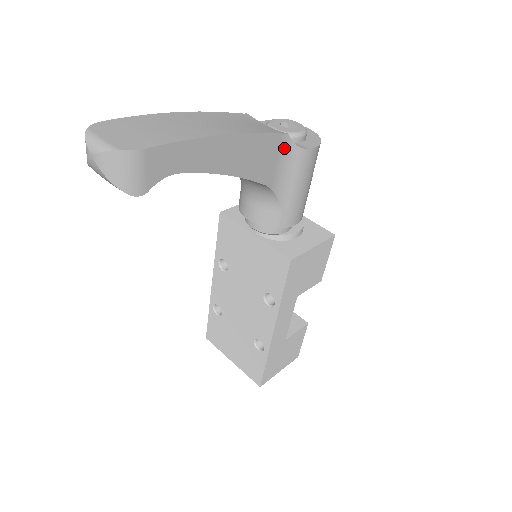
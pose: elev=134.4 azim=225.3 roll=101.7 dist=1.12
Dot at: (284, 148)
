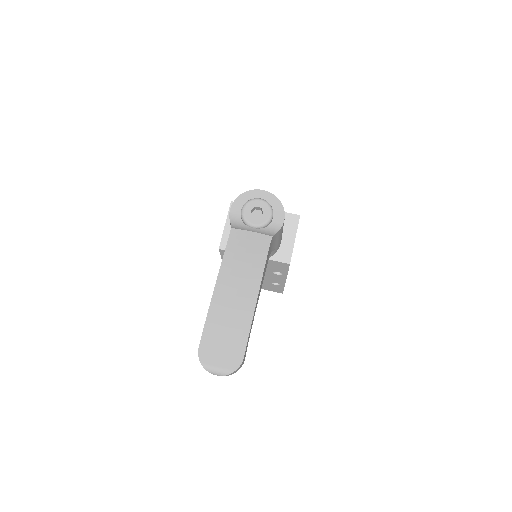
Dot at: (271, 241)
